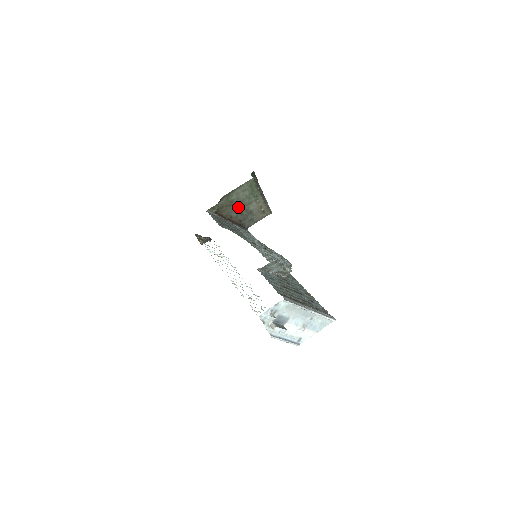
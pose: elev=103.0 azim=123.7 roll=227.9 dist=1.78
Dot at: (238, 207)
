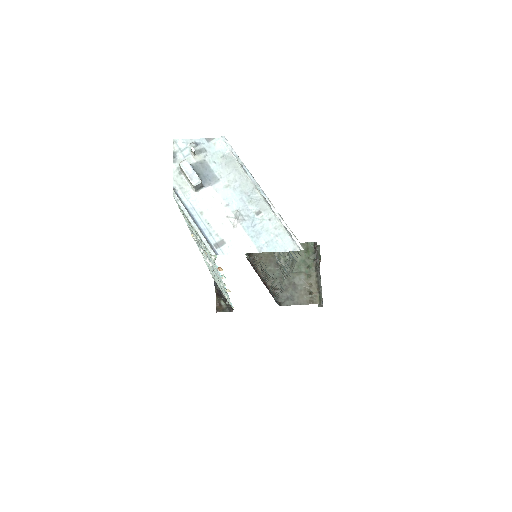
Dot at: occluded
